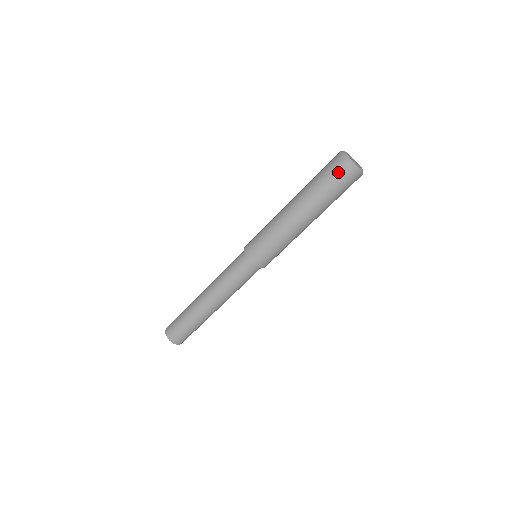
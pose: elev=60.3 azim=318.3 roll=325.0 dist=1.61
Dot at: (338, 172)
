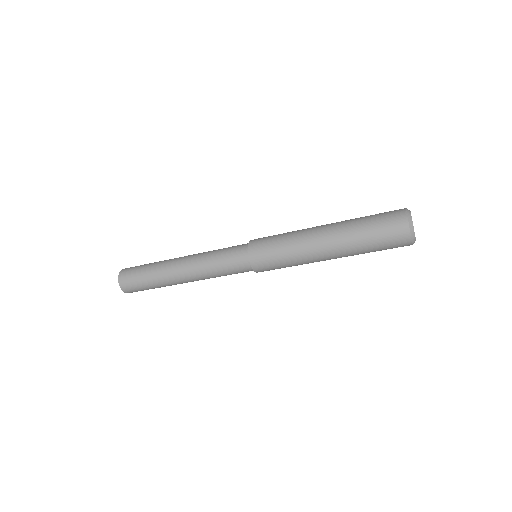
Dot at: occluded
